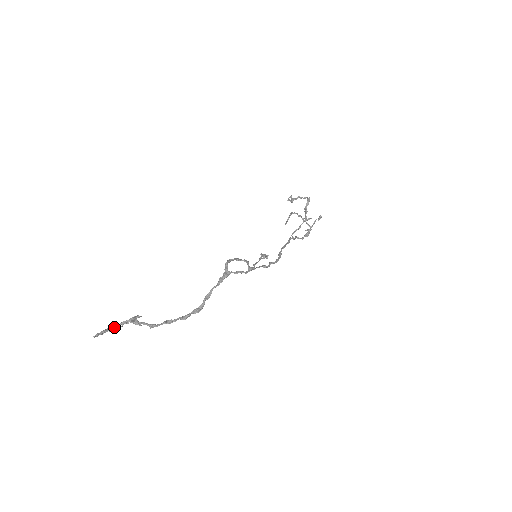
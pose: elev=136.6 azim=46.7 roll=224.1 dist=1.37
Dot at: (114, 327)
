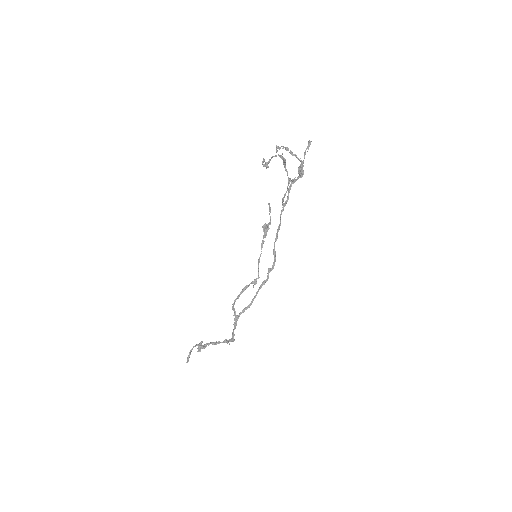
Dot at: occluded
